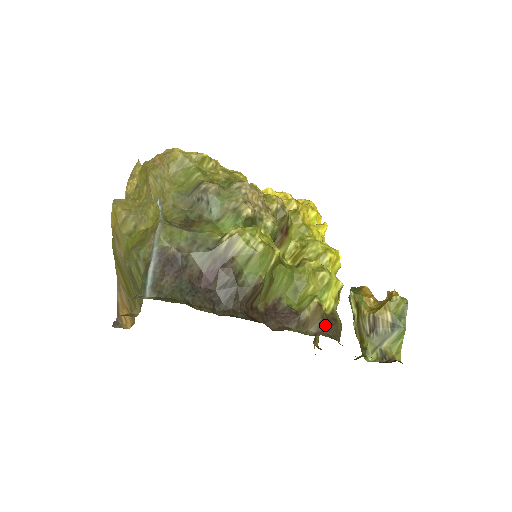
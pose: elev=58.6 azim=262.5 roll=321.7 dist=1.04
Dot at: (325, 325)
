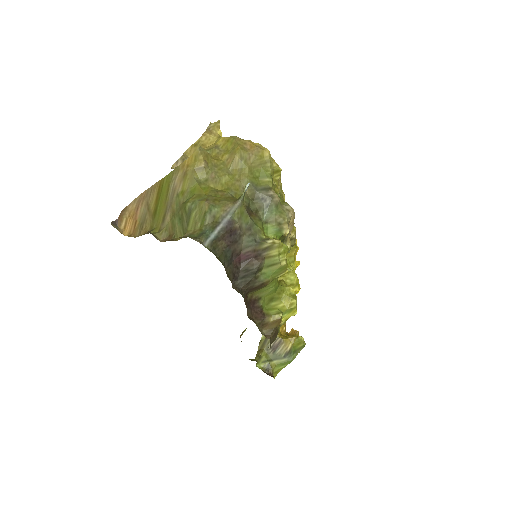
Dot at: (274, 334)
